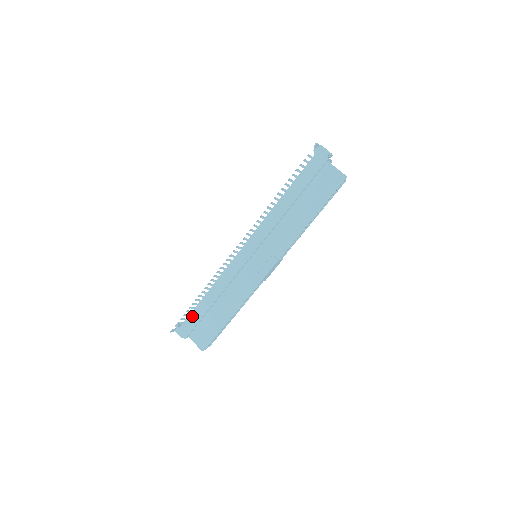
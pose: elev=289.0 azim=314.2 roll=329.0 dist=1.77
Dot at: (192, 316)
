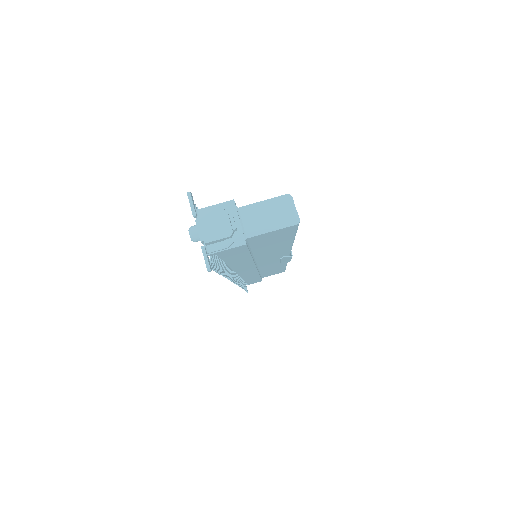
Dot at: occluded
